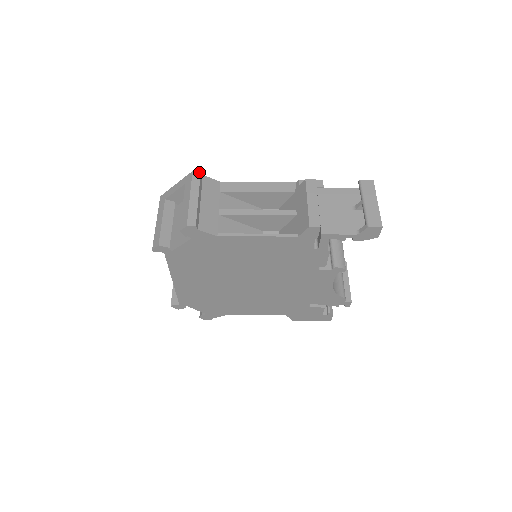
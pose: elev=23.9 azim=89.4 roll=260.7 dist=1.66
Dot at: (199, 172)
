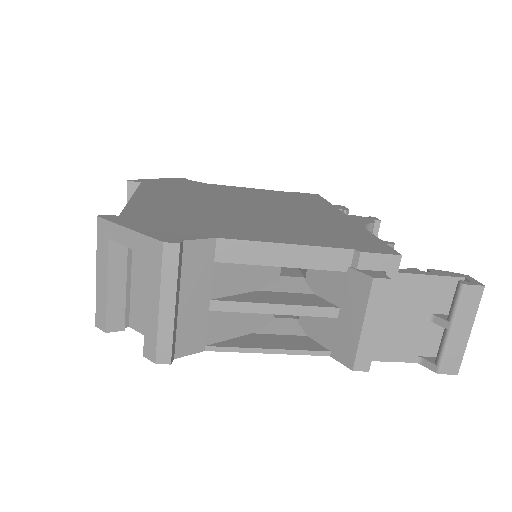
Dot at: (177, 247)
